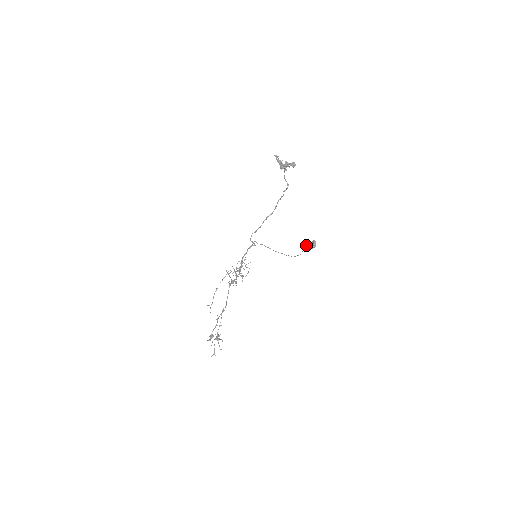
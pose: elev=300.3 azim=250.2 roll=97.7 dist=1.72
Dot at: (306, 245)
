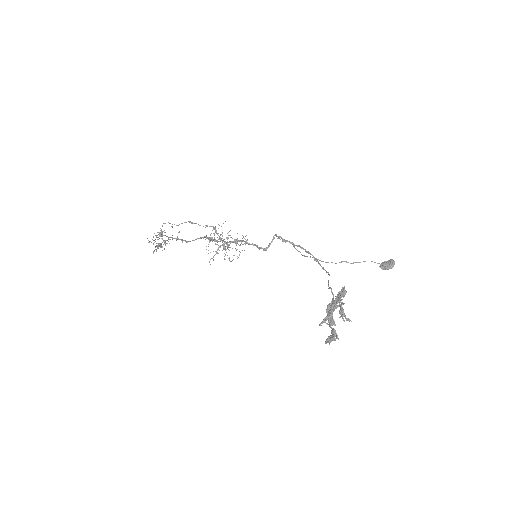
Dot at: occluded
